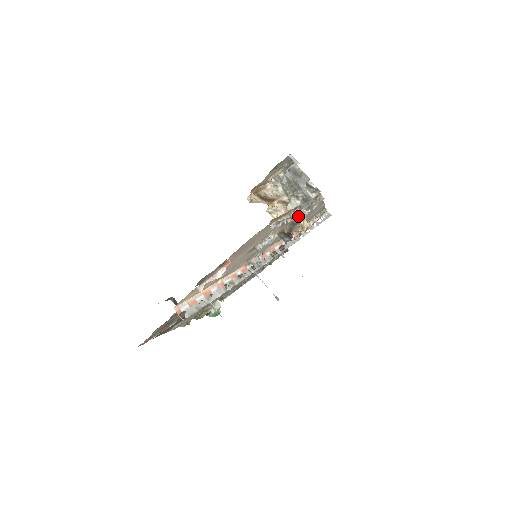
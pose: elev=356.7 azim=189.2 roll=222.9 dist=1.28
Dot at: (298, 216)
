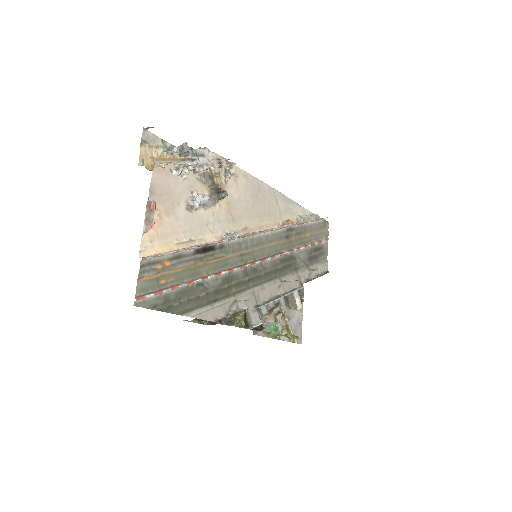
Dot at: (205, 169)
